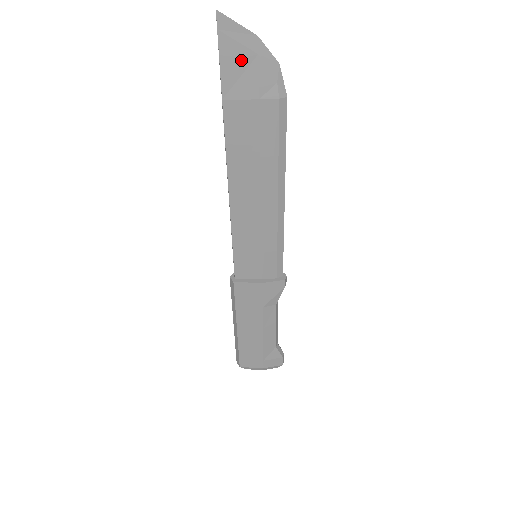
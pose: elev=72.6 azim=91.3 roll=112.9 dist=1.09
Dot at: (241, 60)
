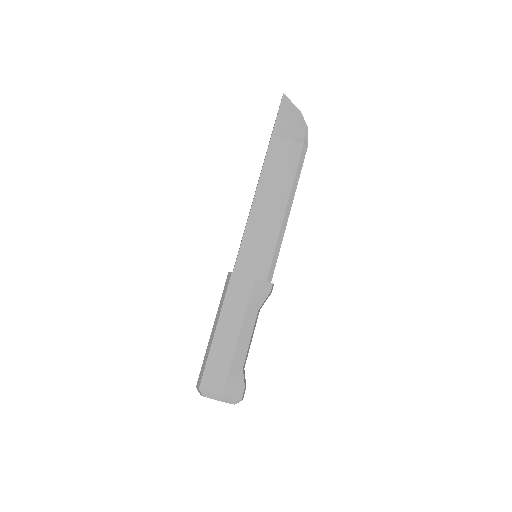
Dot at: (289, 119)
